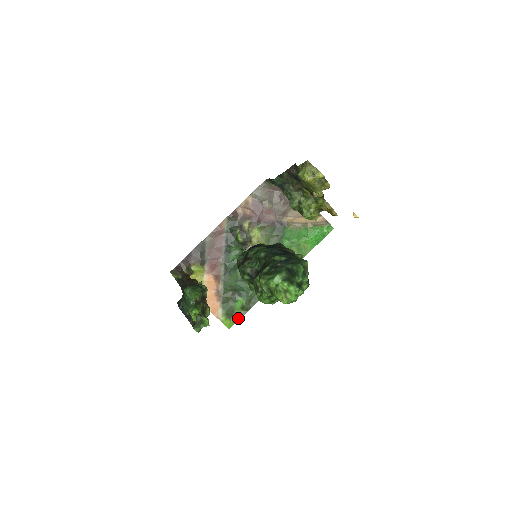
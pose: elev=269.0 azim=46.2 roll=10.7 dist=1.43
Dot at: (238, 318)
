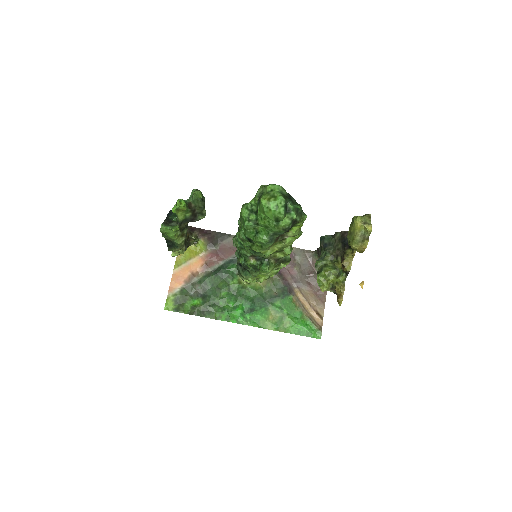
Dot at: (180, 310)
